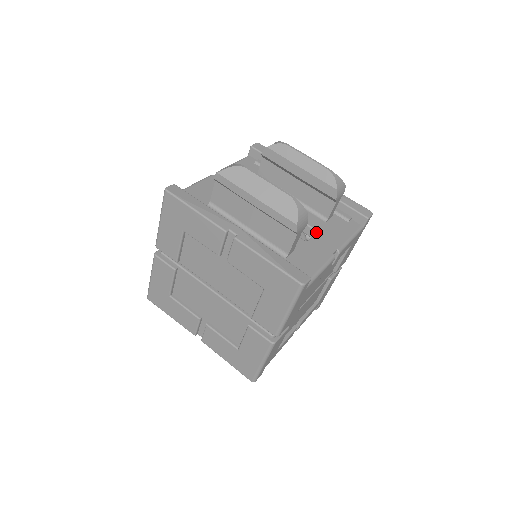
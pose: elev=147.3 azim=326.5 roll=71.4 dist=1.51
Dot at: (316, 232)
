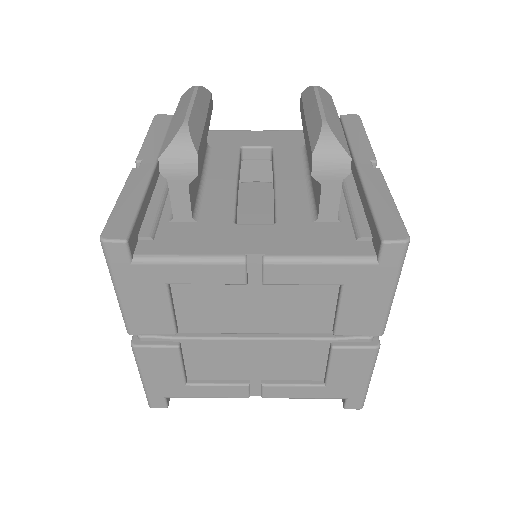
Dot at: occluded
